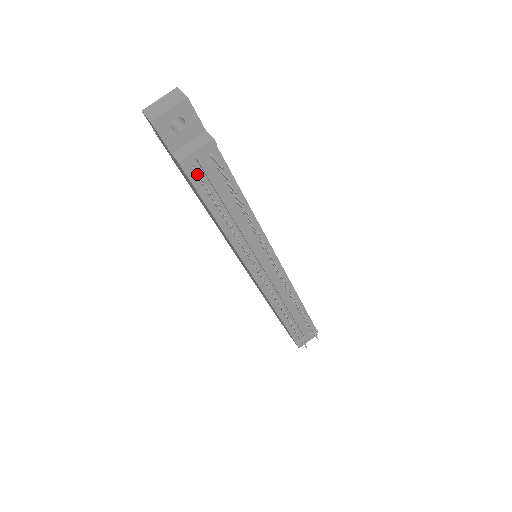
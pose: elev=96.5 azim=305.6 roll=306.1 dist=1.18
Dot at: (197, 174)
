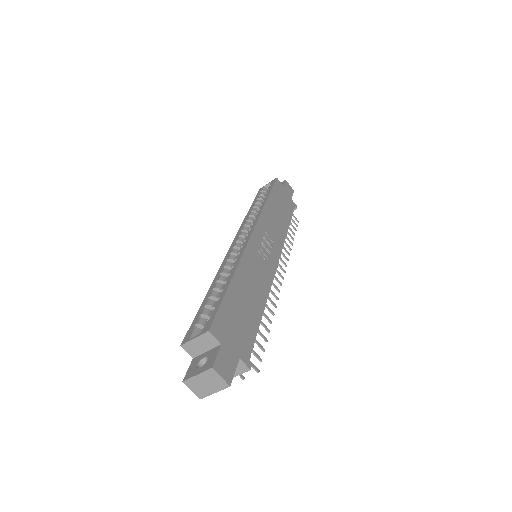
Dot at: occluded
